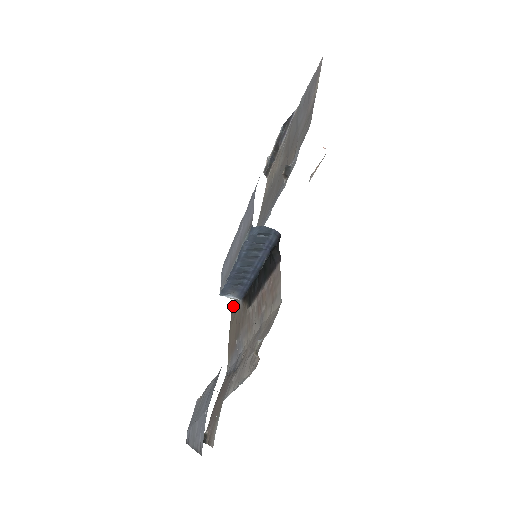
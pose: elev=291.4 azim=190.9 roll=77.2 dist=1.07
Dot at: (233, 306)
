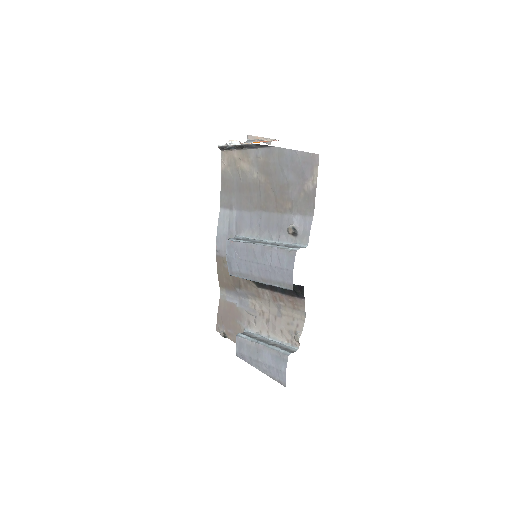
Dot at: (219, 258)
